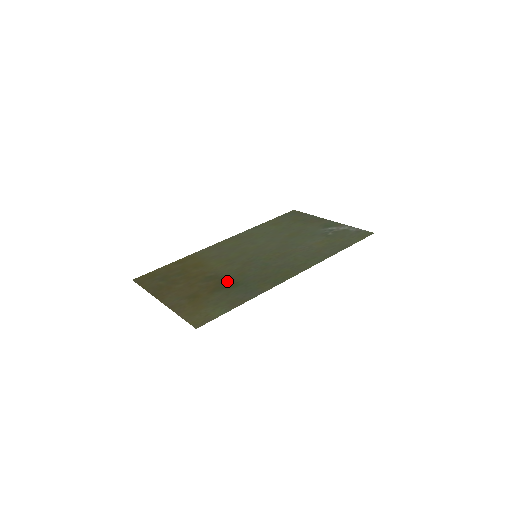
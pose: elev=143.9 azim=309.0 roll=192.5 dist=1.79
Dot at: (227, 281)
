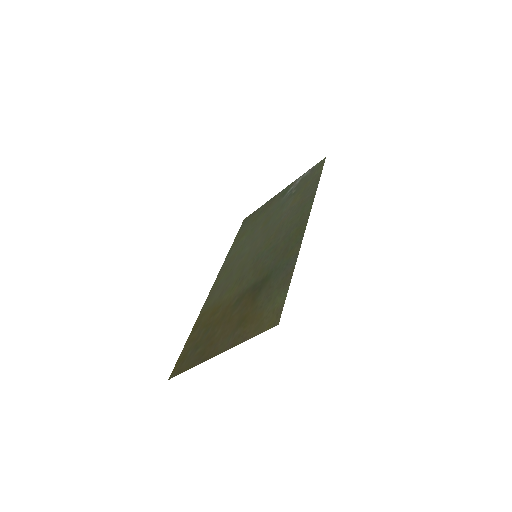
Dot at: (256, 285)
